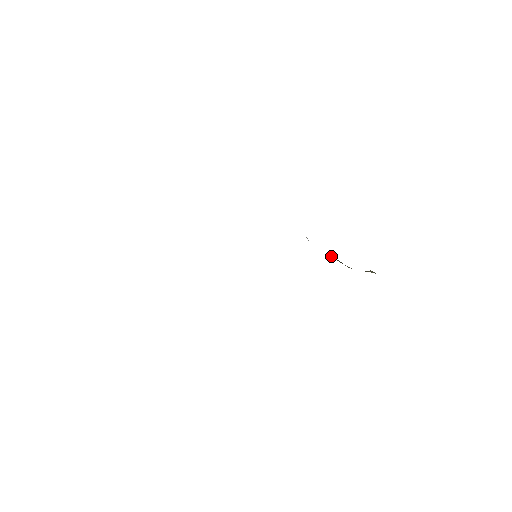
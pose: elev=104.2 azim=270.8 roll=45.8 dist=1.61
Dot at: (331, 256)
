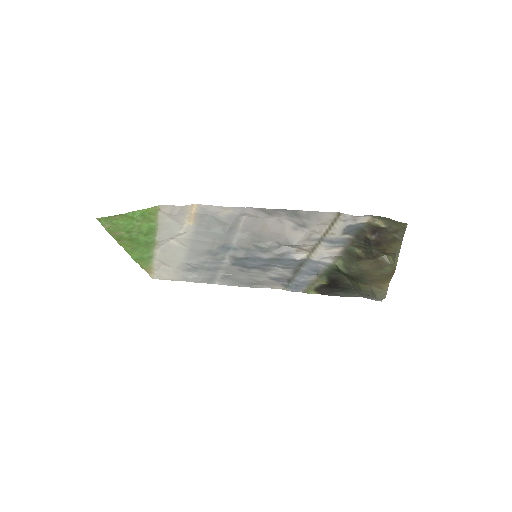
Dot at: (341, 264)
